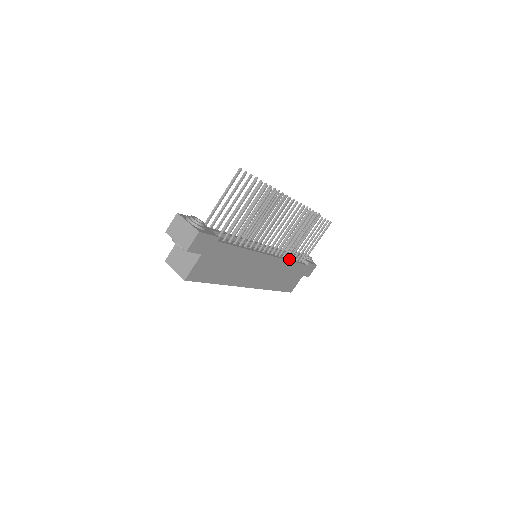
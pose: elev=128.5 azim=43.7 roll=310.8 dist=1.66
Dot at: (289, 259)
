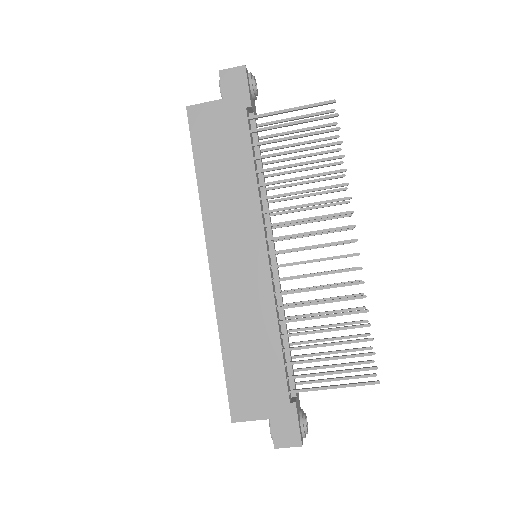
Dot at: (280, 330)
